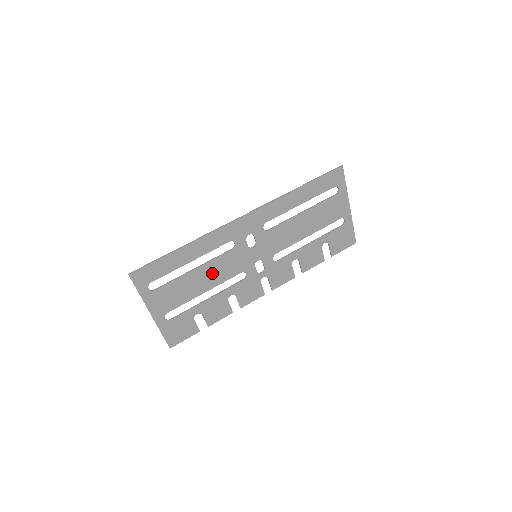
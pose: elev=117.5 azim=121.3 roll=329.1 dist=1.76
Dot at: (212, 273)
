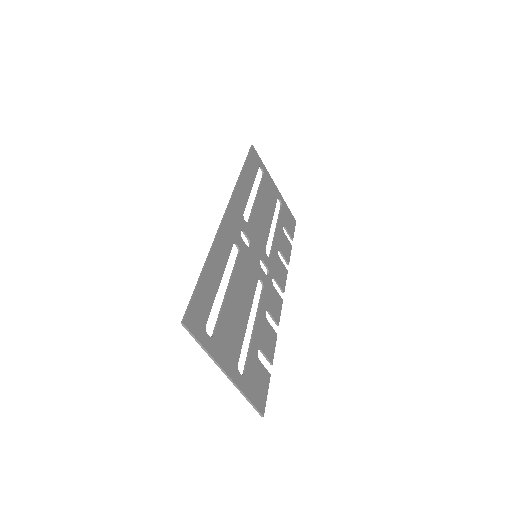
Dot at: (241, 289)
